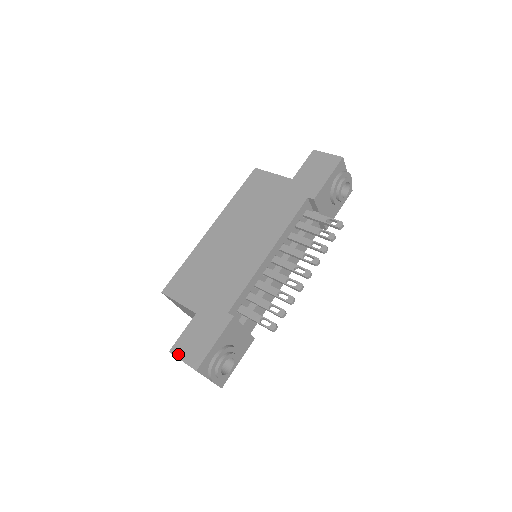
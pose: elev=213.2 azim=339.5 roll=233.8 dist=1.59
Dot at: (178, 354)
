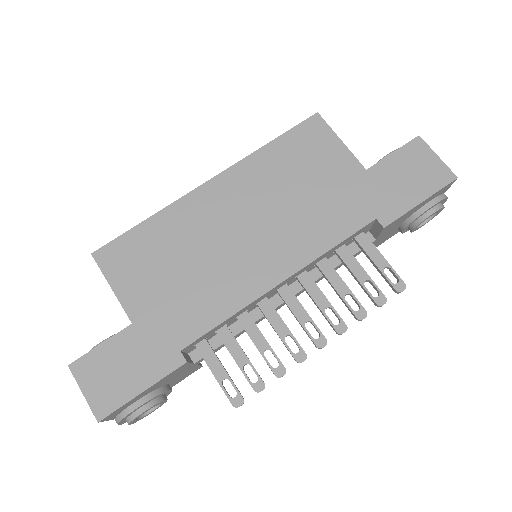
Dot at: (80, 378)
